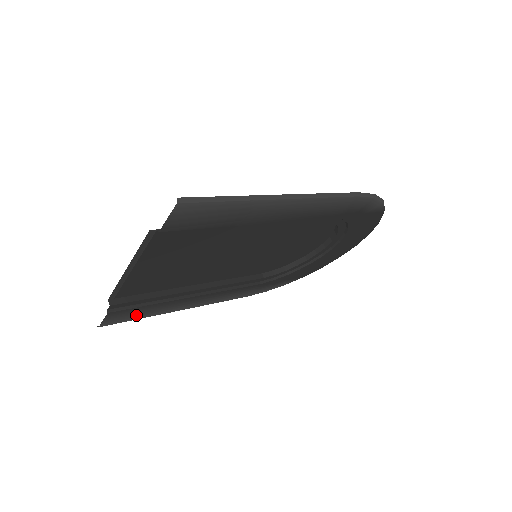
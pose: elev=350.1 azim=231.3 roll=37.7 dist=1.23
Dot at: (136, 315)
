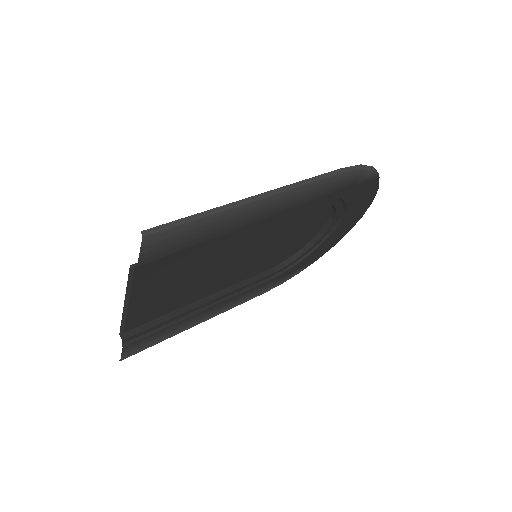
Dot at: (154, 341)
